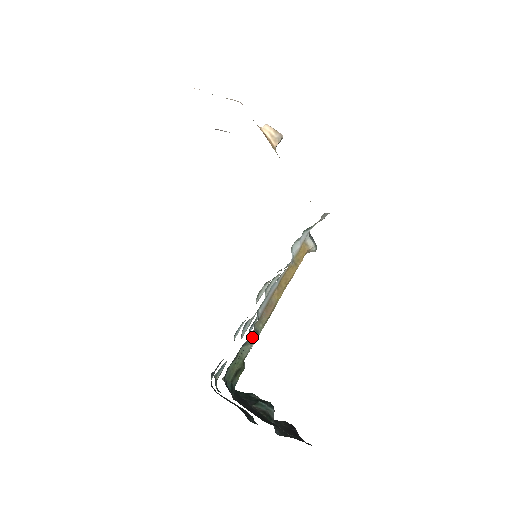
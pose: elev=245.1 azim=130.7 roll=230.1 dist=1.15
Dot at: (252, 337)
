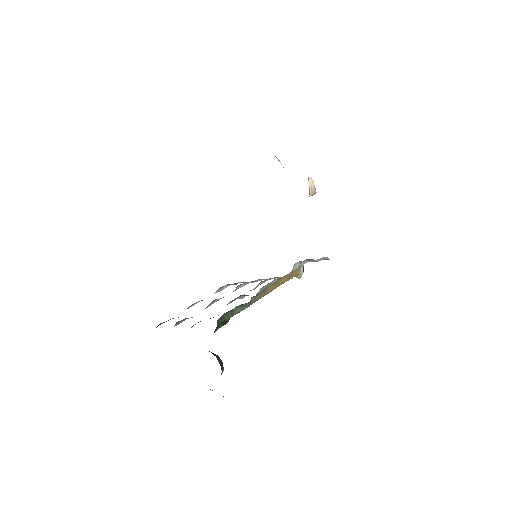
Dot at: (247, 304)
